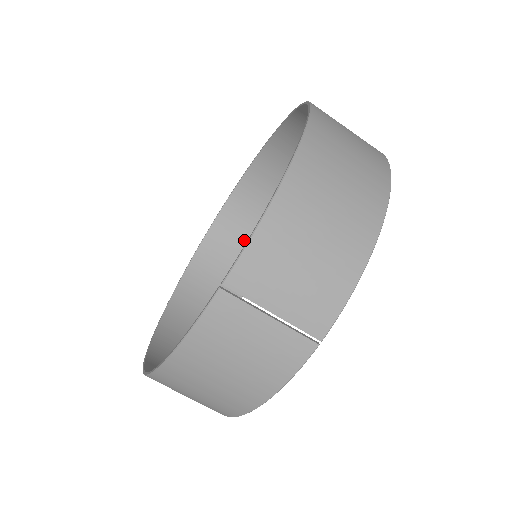
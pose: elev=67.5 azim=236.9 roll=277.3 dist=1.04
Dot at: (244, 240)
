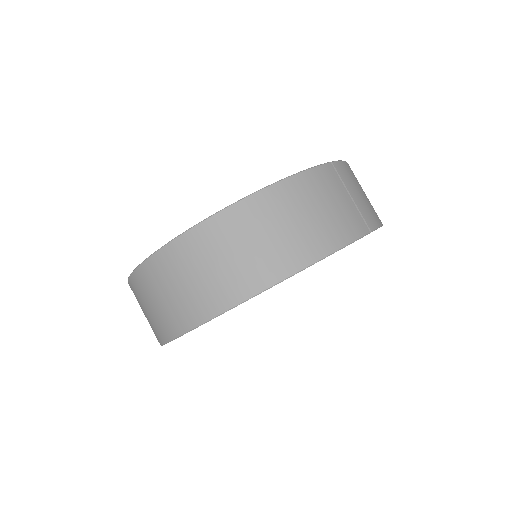
Dot at: occluded
